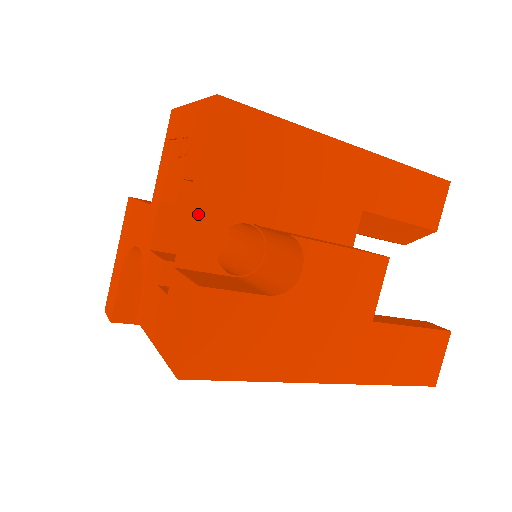
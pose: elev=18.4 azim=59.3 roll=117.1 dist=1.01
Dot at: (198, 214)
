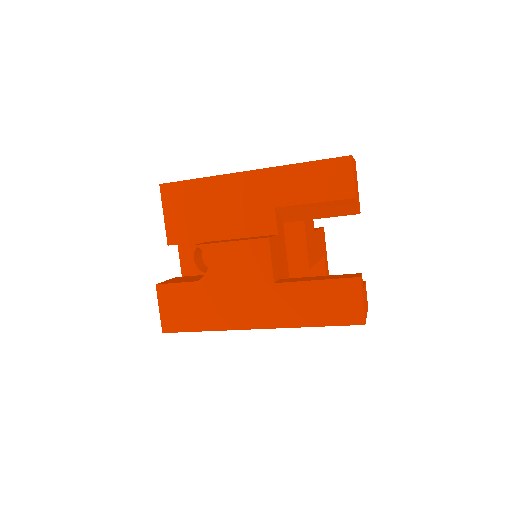
Dot at: (178, 246)
